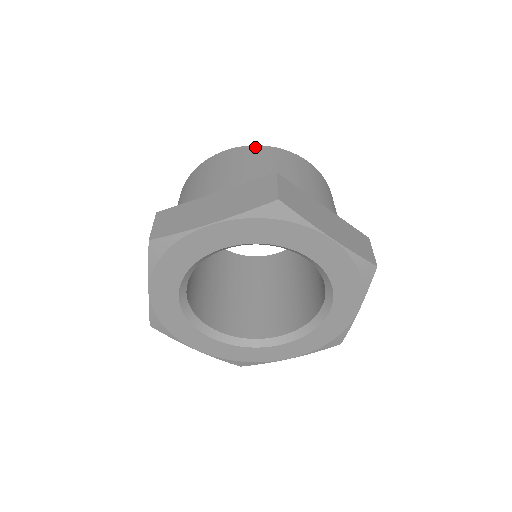
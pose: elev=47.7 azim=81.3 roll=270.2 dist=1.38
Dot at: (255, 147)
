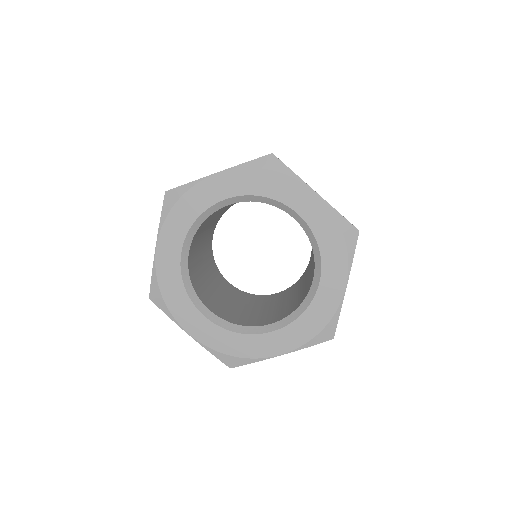
Dot at: occluded
